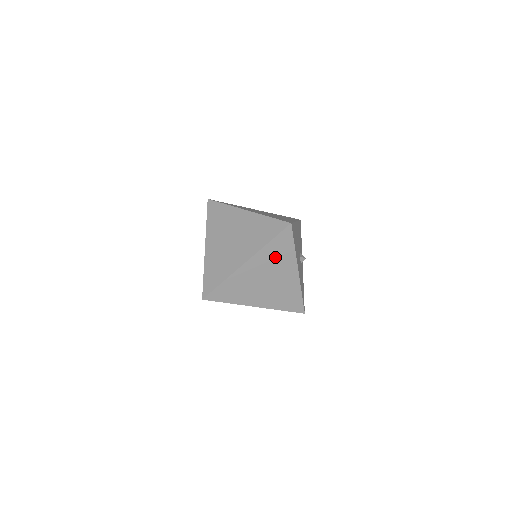
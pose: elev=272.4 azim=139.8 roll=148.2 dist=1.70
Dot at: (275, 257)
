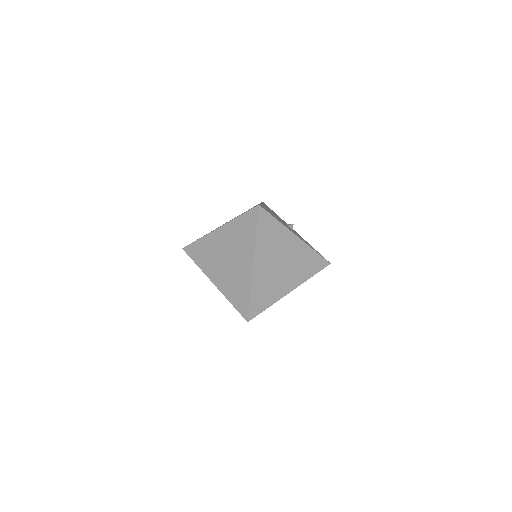
Dot at: (271, 241)
